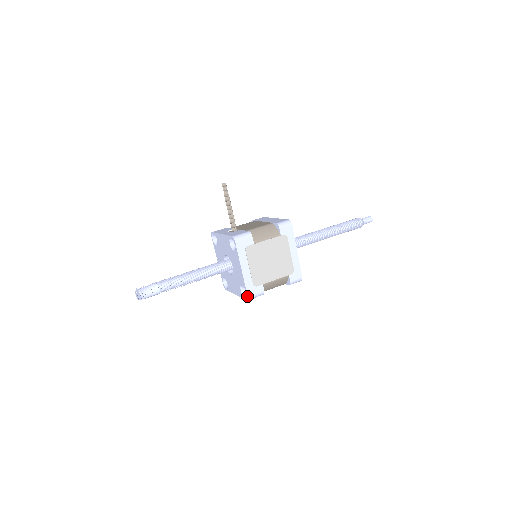
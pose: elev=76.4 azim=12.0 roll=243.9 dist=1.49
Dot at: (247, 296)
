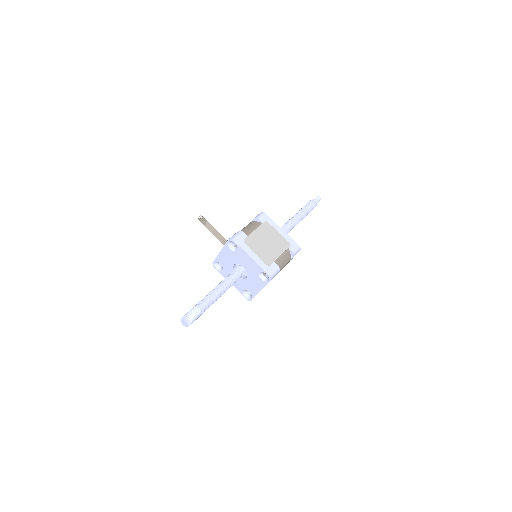
Dot at: (268, 275)
